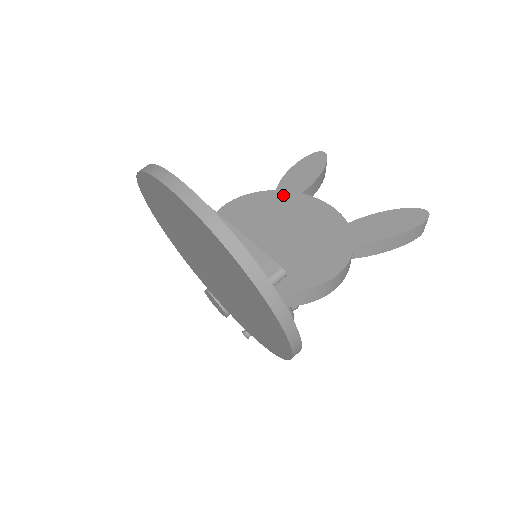
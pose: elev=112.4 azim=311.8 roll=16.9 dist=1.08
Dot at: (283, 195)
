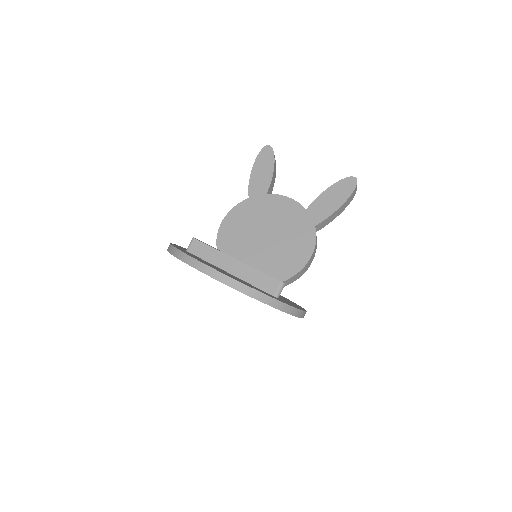
Dot at: (255, 201)
